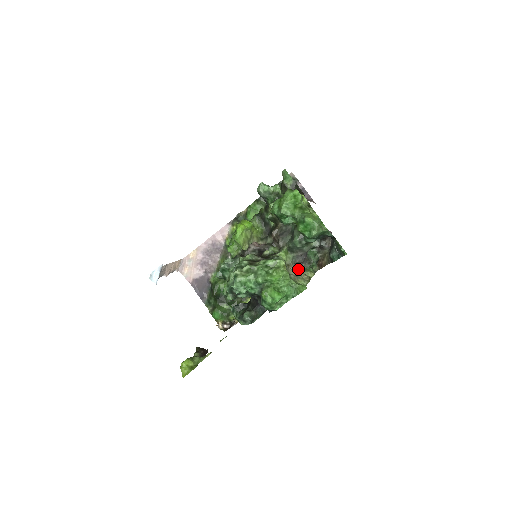
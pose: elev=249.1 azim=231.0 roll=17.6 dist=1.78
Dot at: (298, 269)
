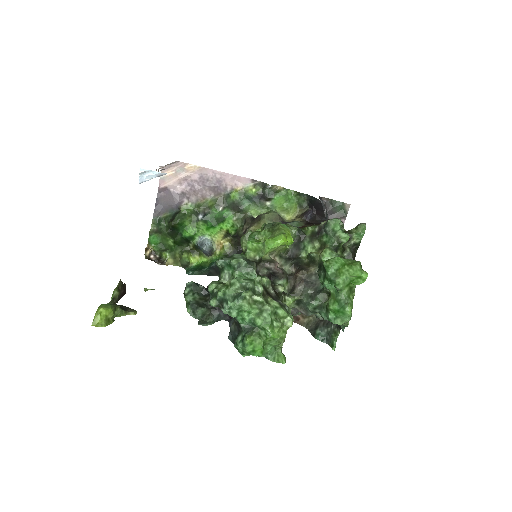
Dot at: occluded
